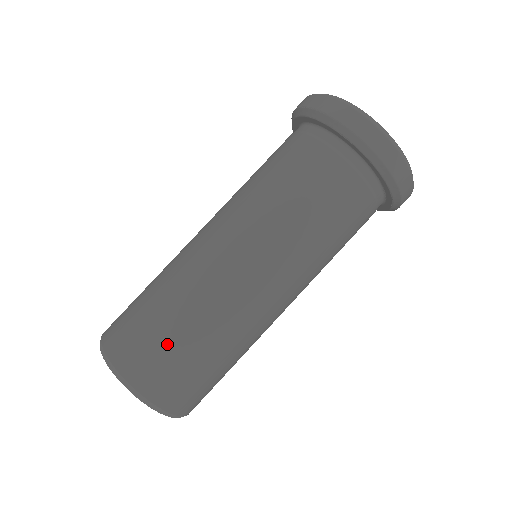
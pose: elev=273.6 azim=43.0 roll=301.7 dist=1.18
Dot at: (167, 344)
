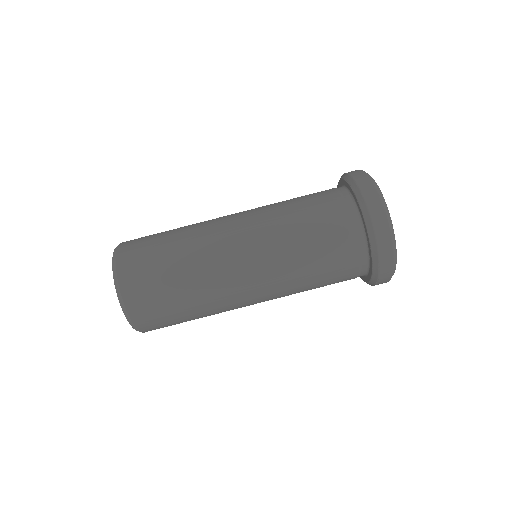
Dot at: (155, 250)
